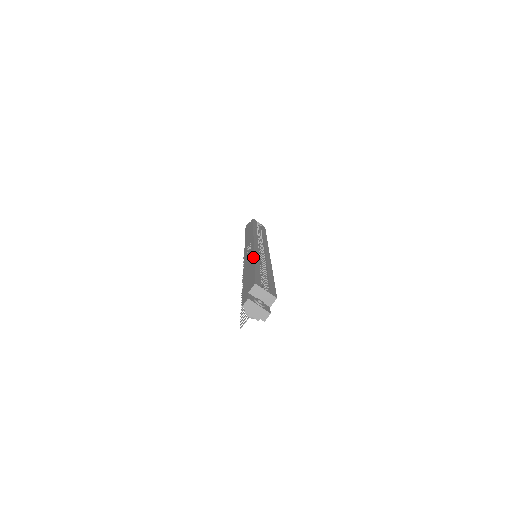
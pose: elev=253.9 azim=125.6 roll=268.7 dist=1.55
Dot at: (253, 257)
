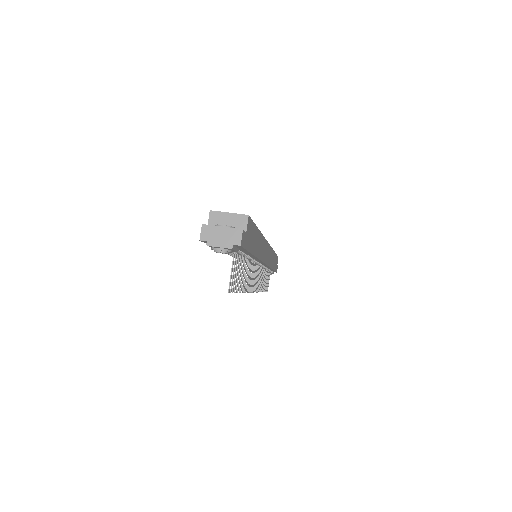
Dot at: occluded
